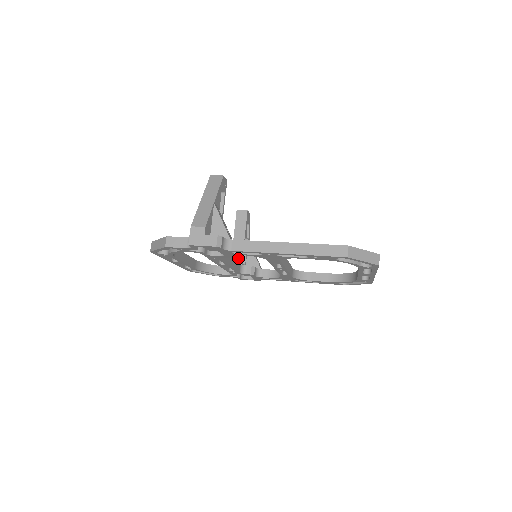
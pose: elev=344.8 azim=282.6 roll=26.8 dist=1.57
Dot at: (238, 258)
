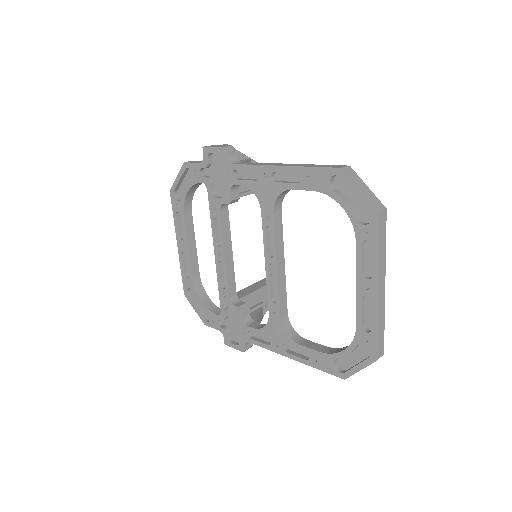
Dot at: (239, 295)
